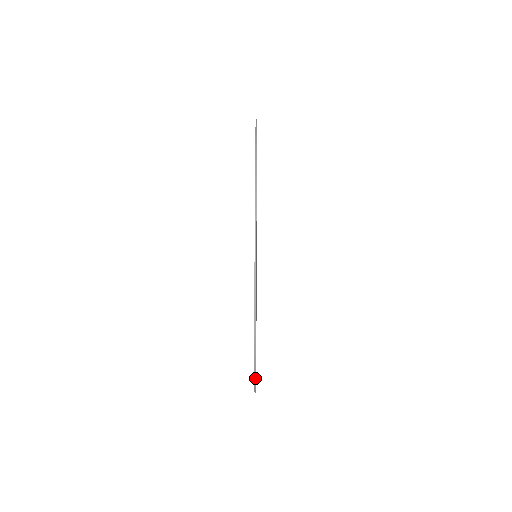
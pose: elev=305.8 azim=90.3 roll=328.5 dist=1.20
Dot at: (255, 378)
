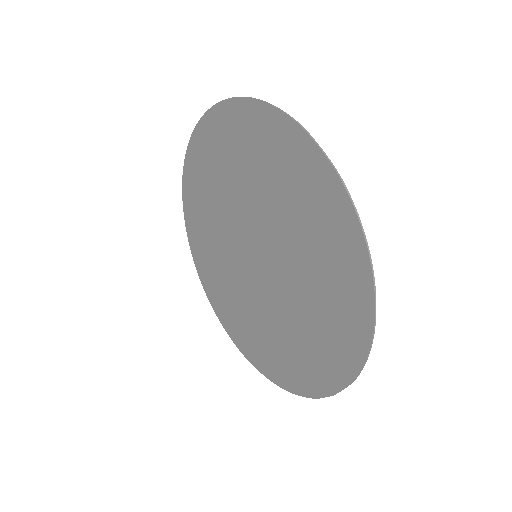
Dot at: (375, 316)
